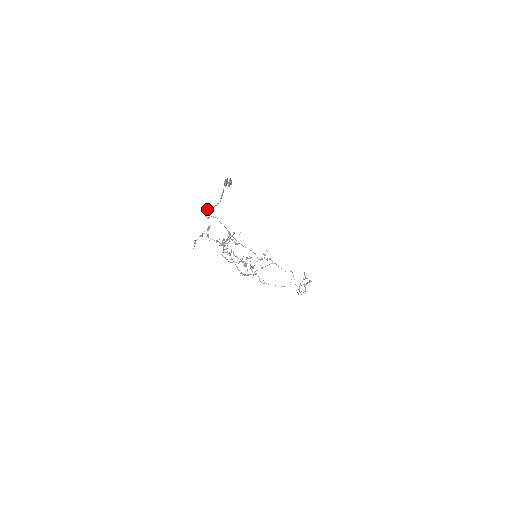
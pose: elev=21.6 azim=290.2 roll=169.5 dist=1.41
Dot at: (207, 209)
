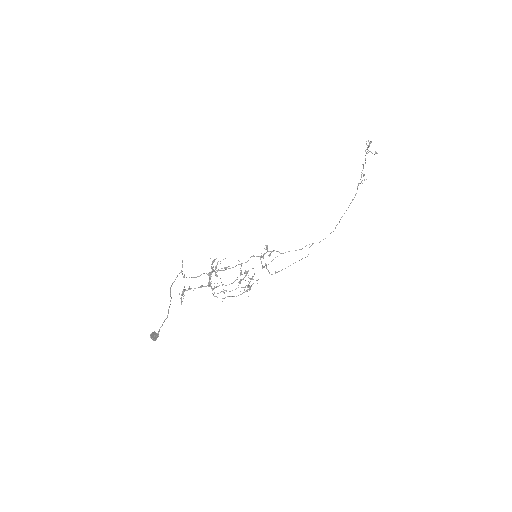
Dot at: (170, 289)
